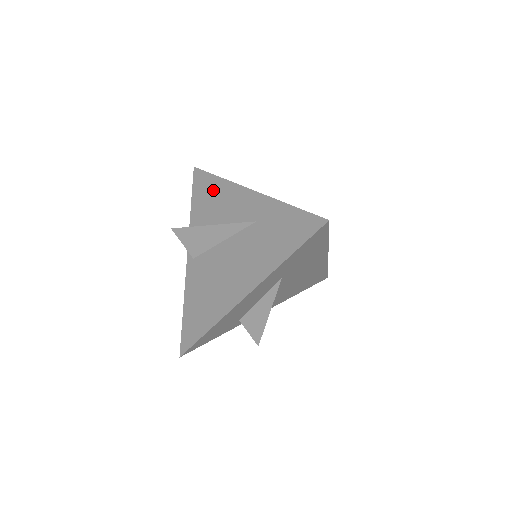
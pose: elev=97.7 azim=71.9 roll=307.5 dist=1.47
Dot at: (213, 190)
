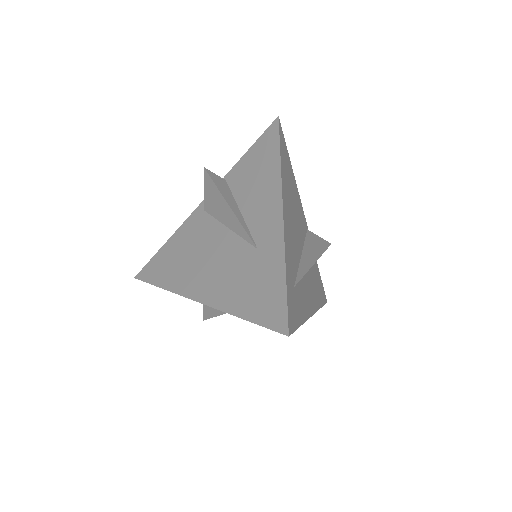
Dot at: (266, 165)
